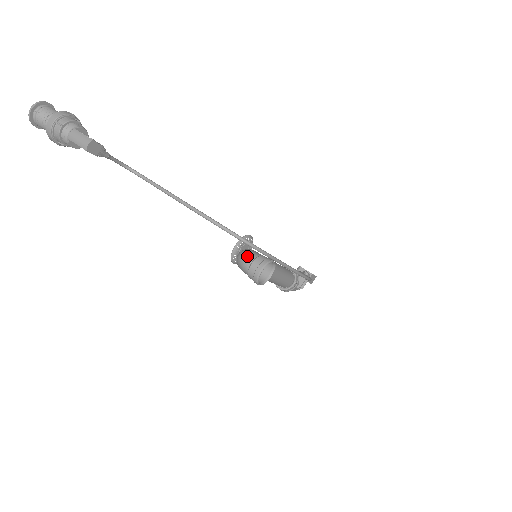
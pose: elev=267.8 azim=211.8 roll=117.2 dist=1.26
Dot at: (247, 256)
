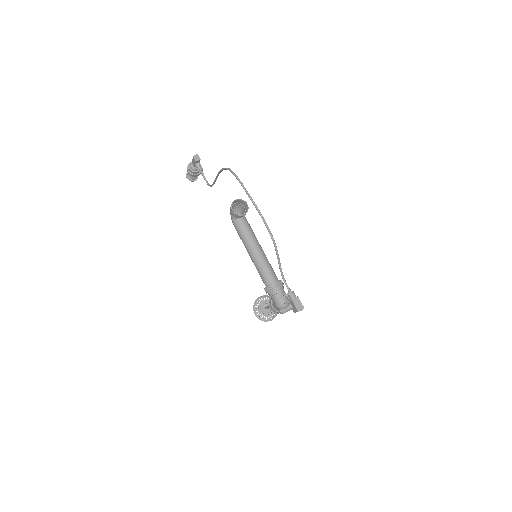
Dot at: (236, 205)
